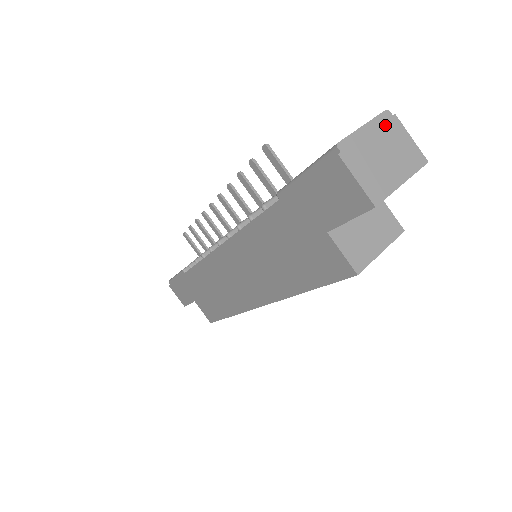
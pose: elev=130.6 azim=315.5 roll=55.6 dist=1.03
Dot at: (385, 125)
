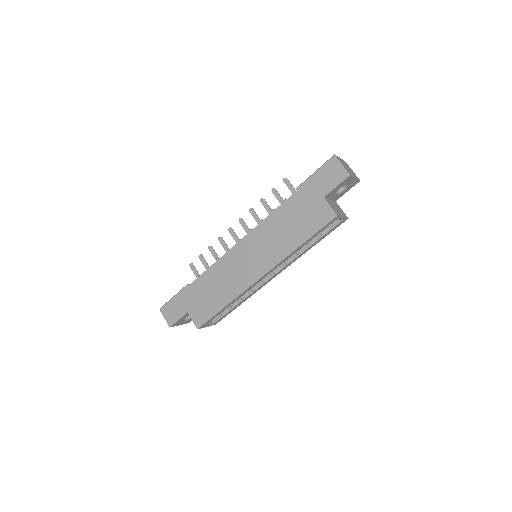
Dot at: (345, 163)
